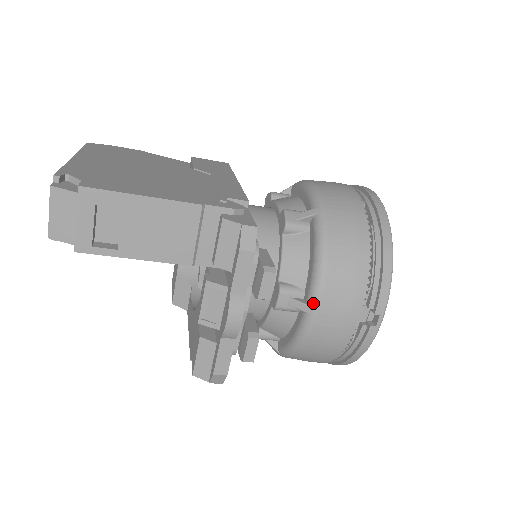
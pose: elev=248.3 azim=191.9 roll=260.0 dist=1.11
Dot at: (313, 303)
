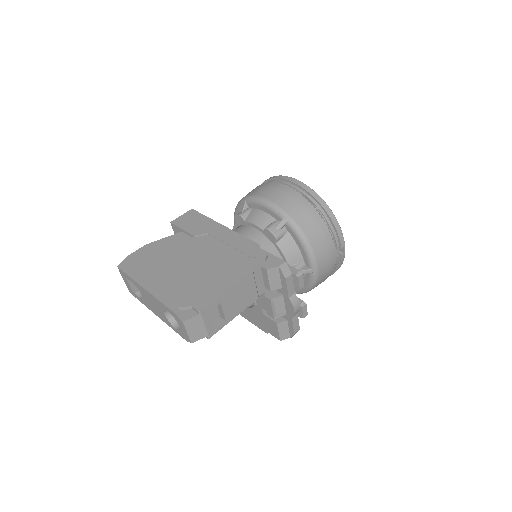
Dot at: (314, 267)
